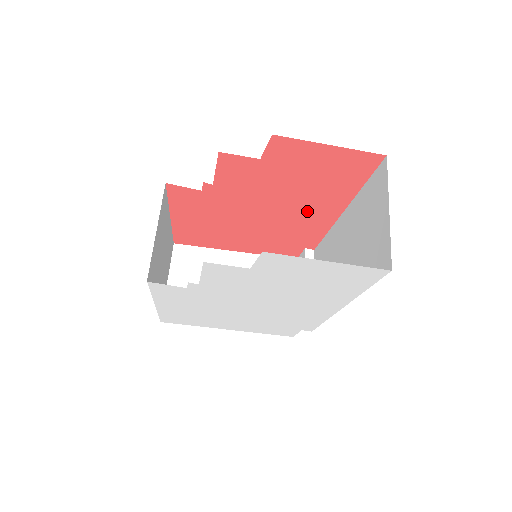
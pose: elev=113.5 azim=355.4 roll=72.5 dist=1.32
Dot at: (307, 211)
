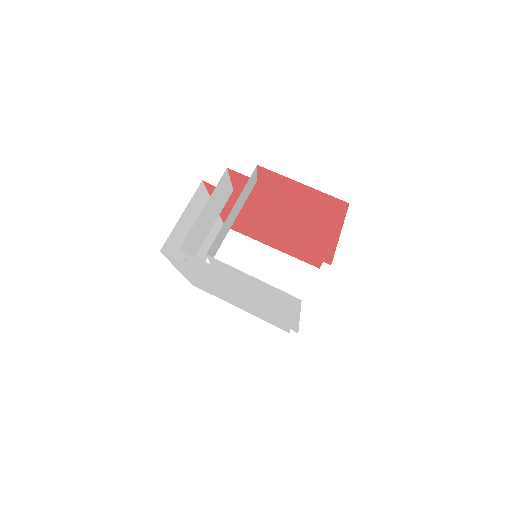
Dot at: (310, 231)
